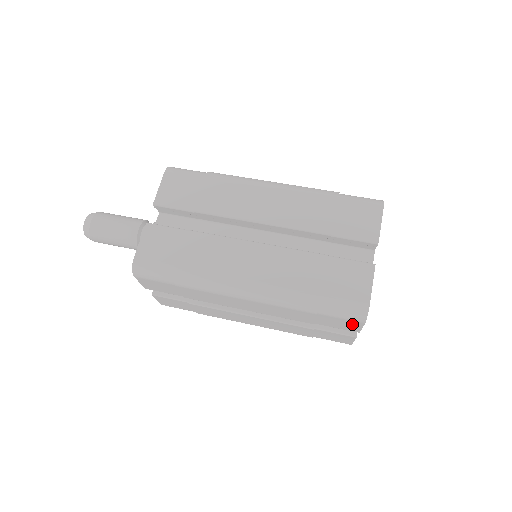
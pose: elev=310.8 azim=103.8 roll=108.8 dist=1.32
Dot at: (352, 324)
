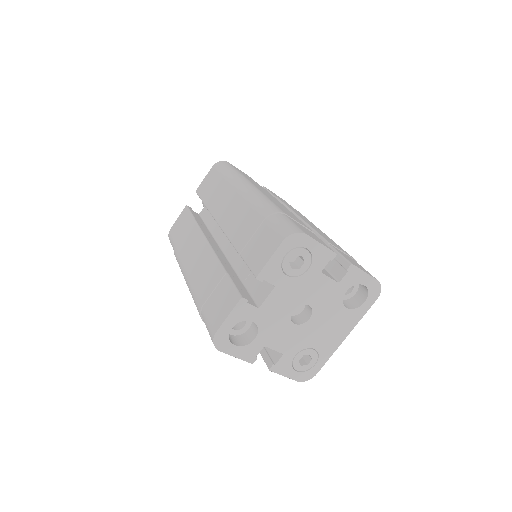
Dot at: occluded
